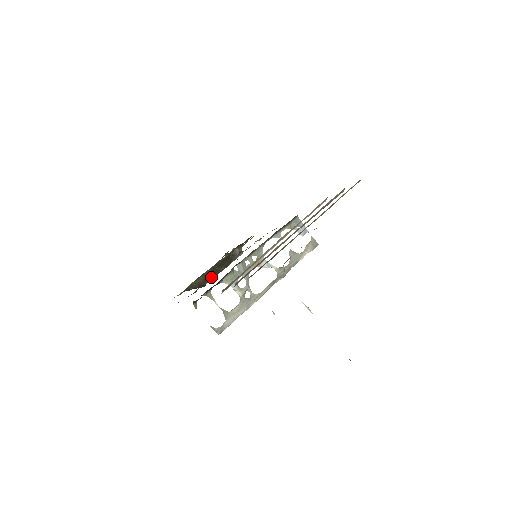
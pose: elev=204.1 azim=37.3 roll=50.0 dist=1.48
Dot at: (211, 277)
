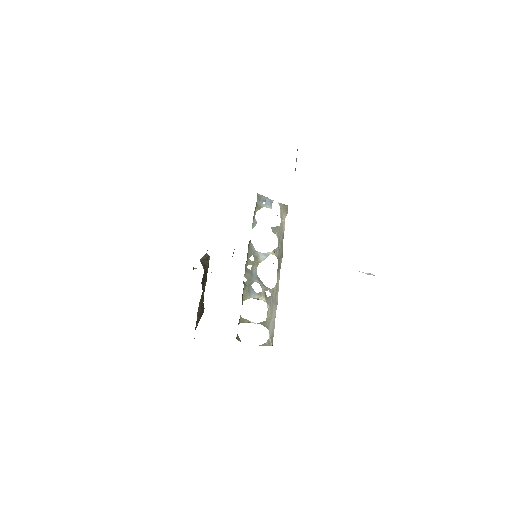
Dot at: (203, 300)
